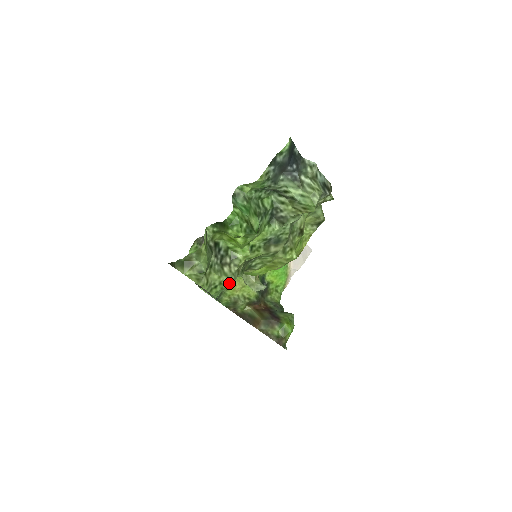
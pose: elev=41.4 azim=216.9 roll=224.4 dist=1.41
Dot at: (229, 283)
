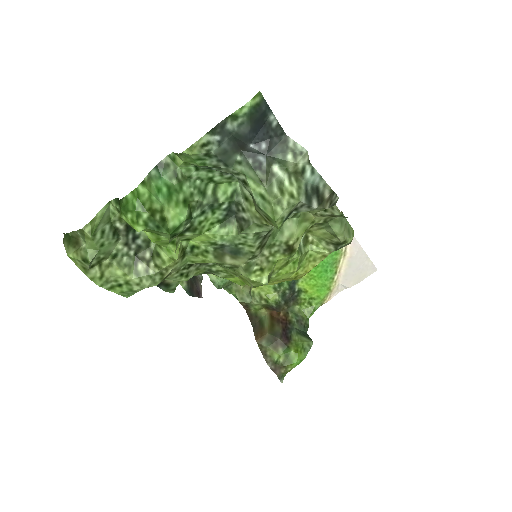
Dot at: (142, 286)
